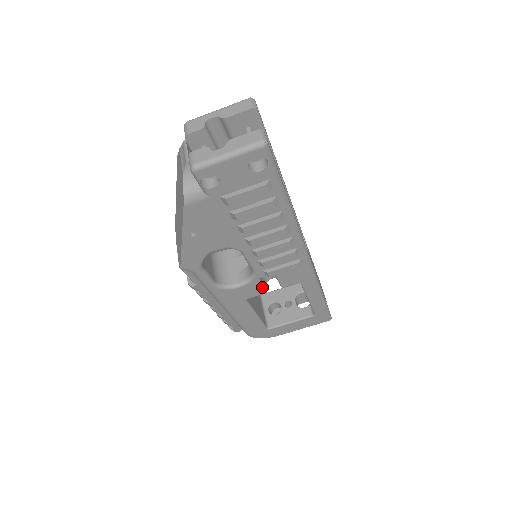
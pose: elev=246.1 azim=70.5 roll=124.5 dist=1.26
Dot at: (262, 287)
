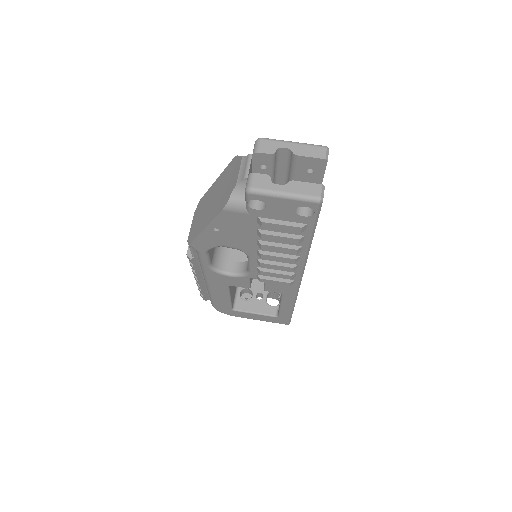
Dot at: (248, 284)
